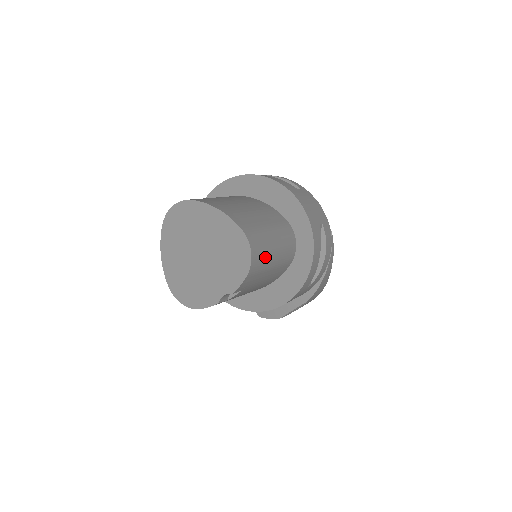
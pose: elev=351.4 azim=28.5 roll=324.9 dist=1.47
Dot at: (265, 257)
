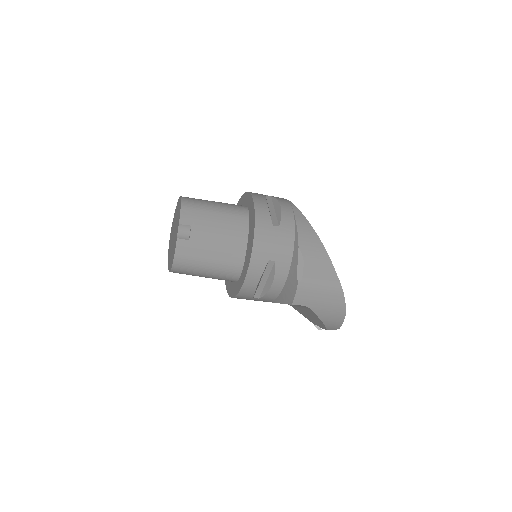
Dot at: (200, 203)
